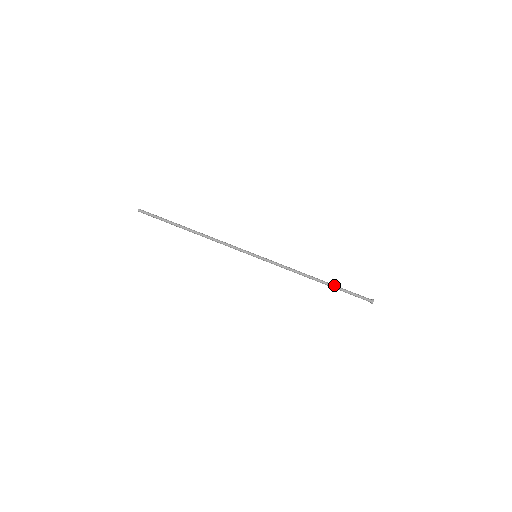
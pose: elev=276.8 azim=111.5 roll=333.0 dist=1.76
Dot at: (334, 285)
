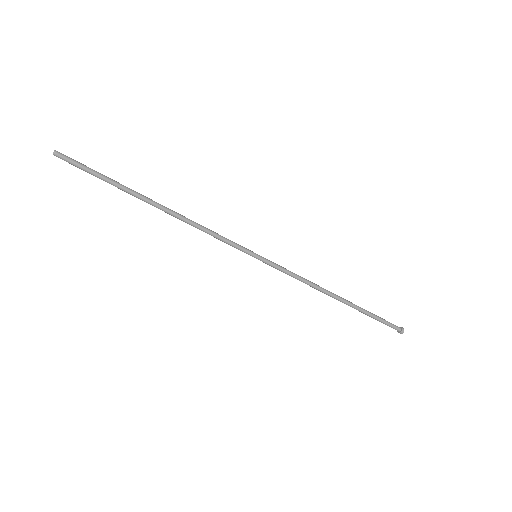
Dot at: (359, 307)
